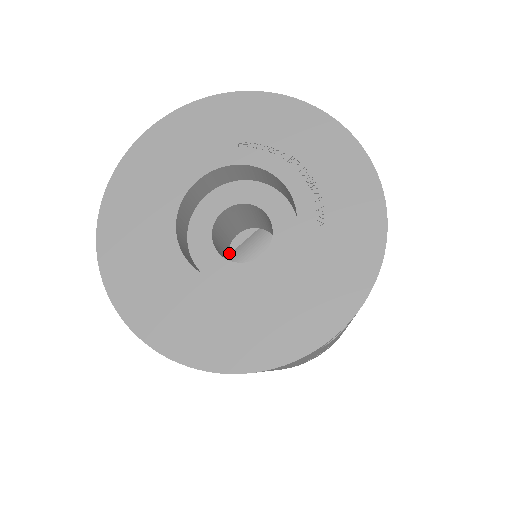
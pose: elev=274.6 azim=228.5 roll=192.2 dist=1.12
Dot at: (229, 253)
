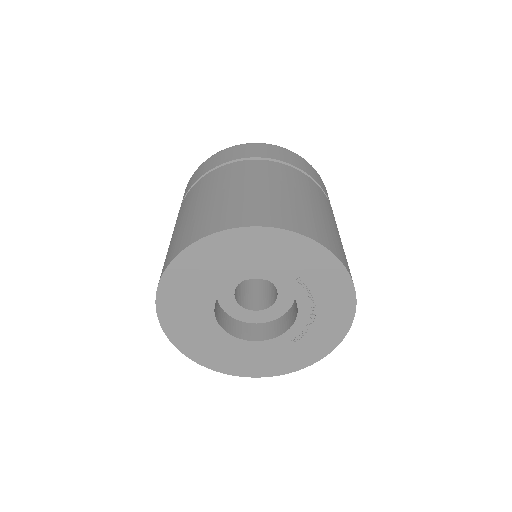
Dot at: occluded
